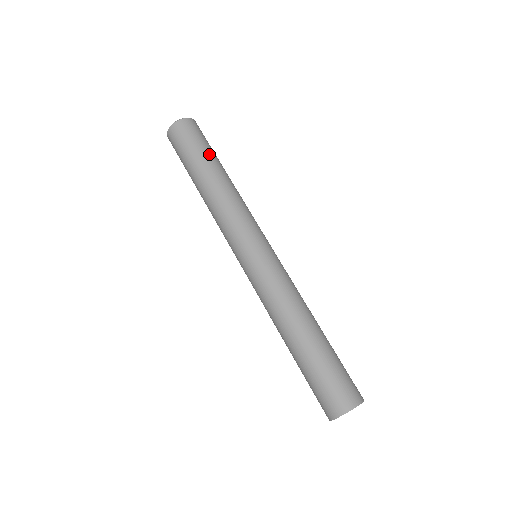
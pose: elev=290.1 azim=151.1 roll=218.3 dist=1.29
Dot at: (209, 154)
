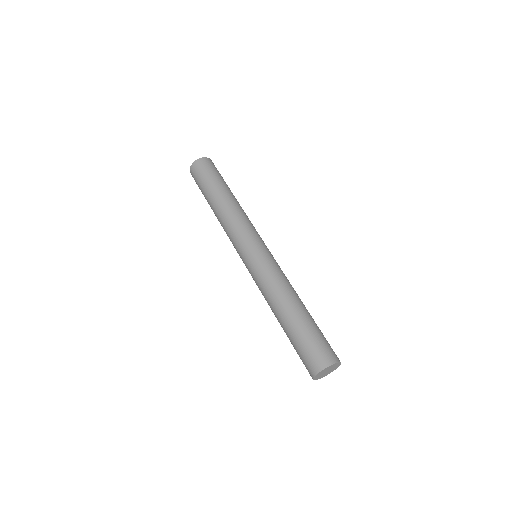
Dot at: (222, 182)
